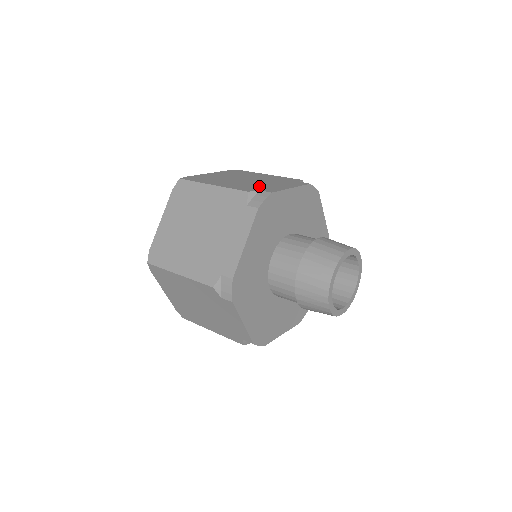
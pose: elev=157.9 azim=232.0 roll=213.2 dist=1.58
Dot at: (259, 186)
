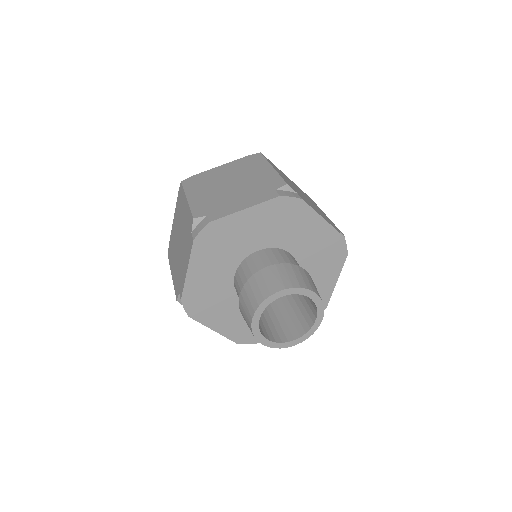
Dot at: occluded
